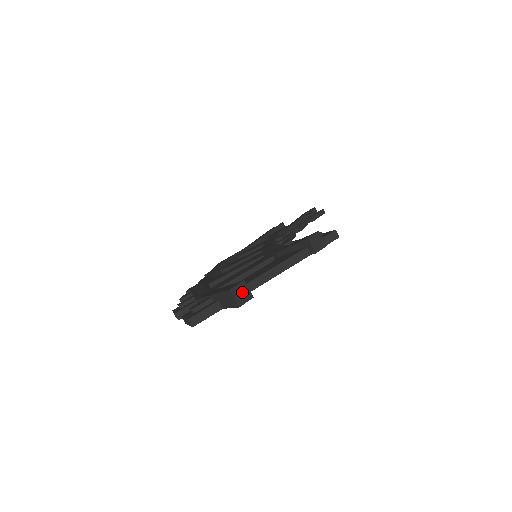
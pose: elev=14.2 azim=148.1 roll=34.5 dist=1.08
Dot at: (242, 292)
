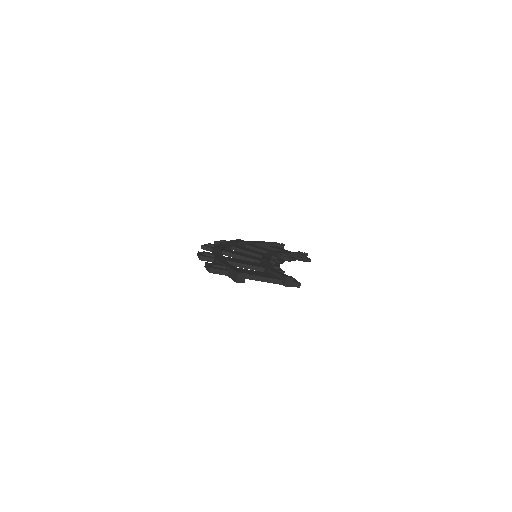
Dot at: (242, 277)
